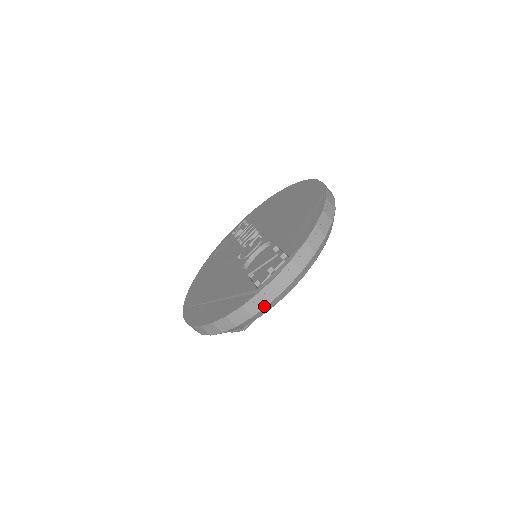
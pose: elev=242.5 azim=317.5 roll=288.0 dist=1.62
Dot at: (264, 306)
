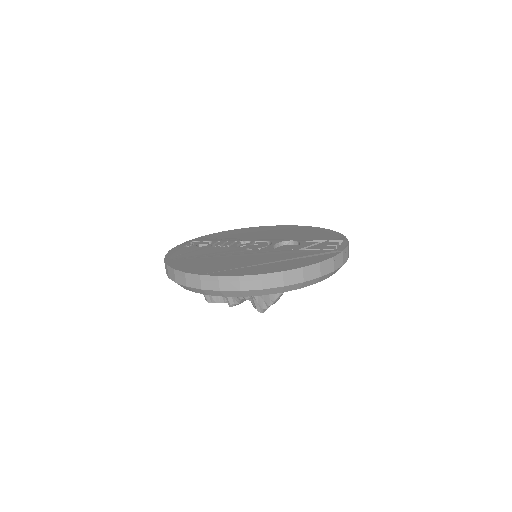
Dot at: (340, 266)
